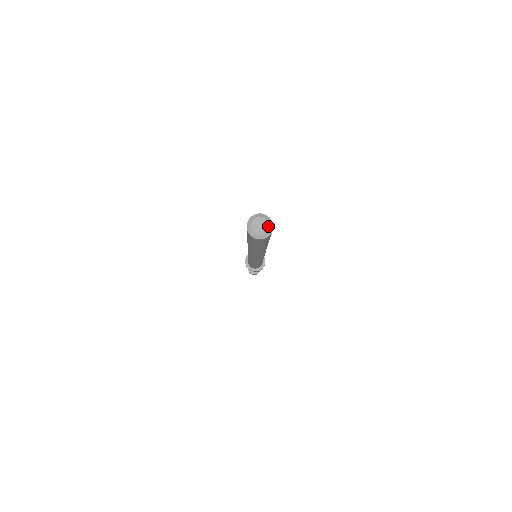
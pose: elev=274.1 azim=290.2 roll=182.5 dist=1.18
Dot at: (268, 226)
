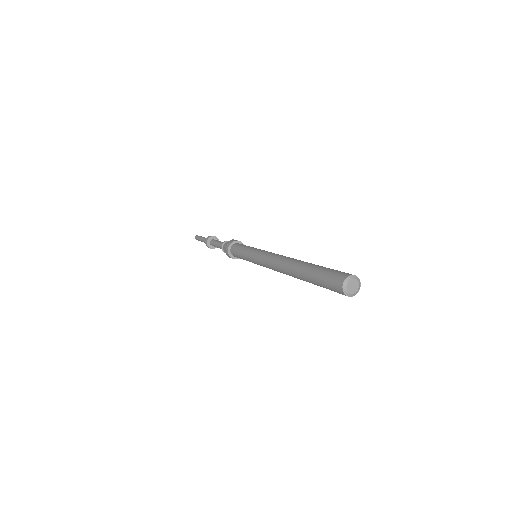
Dot at: (357, 281)
